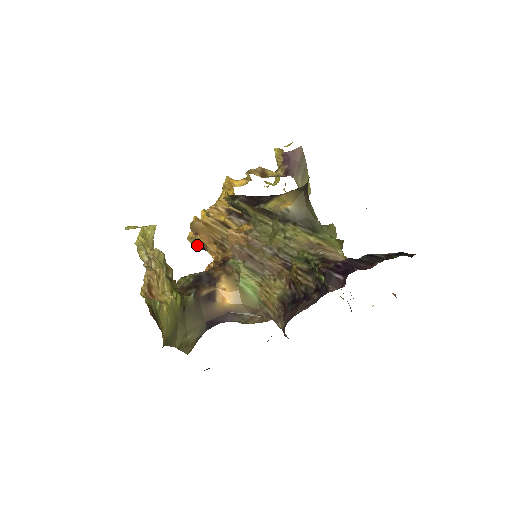
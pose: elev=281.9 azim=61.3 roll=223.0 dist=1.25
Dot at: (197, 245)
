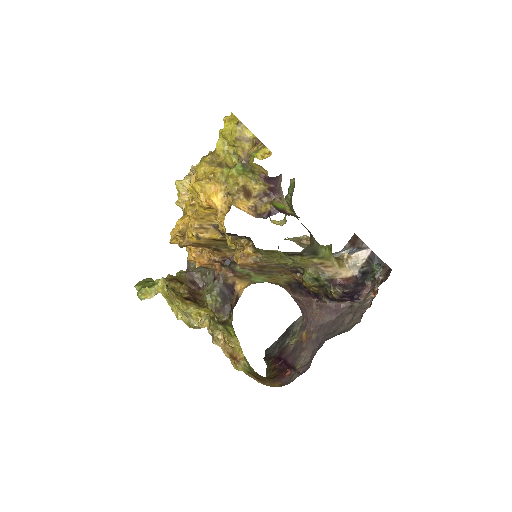
Dot at: occluded
